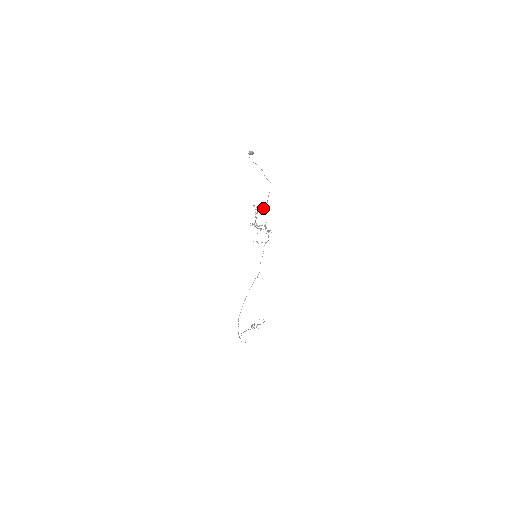
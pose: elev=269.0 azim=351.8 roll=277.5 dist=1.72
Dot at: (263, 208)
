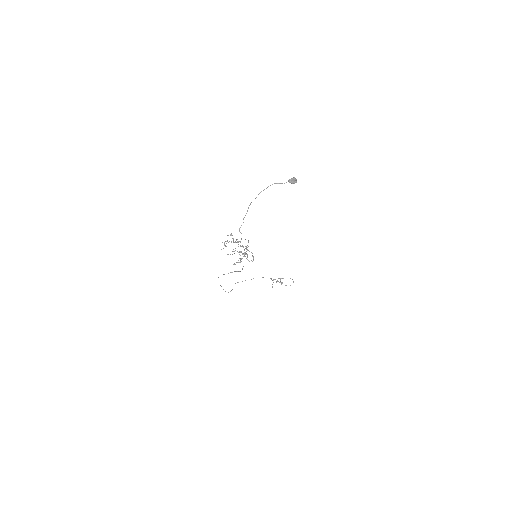
Dot at: occluded
